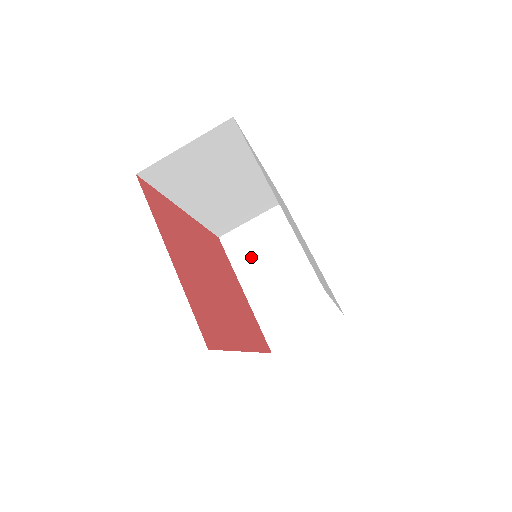
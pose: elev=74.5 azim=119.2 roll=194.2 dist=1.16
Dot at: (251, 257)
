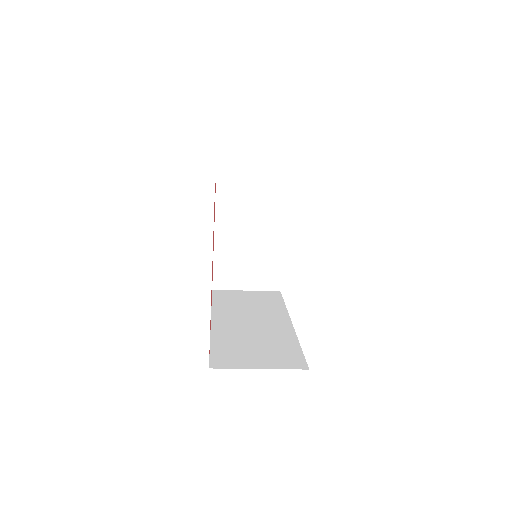
Dot at: (236, 207)
